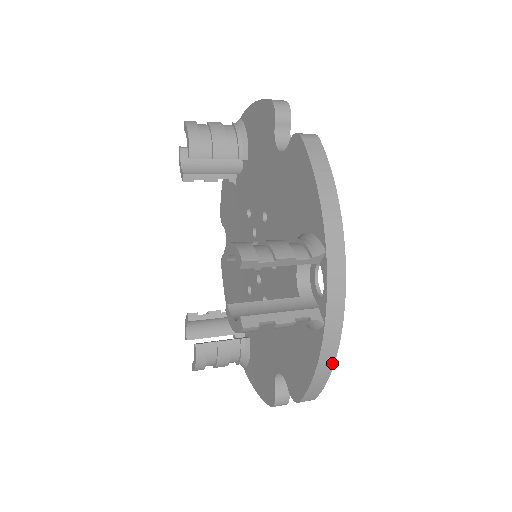
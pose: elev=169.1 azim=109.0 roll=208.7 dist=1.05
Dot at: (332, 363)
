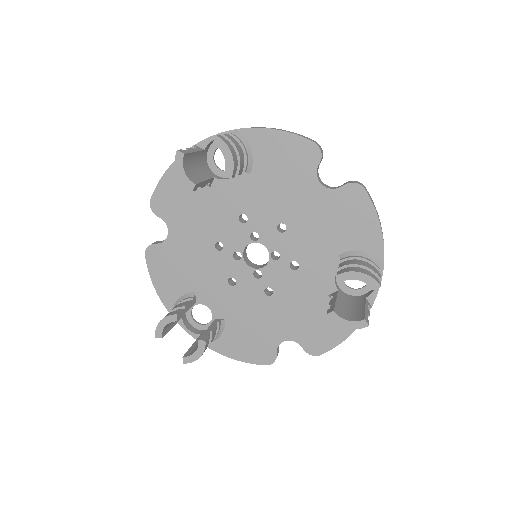
Dot at: occluded
